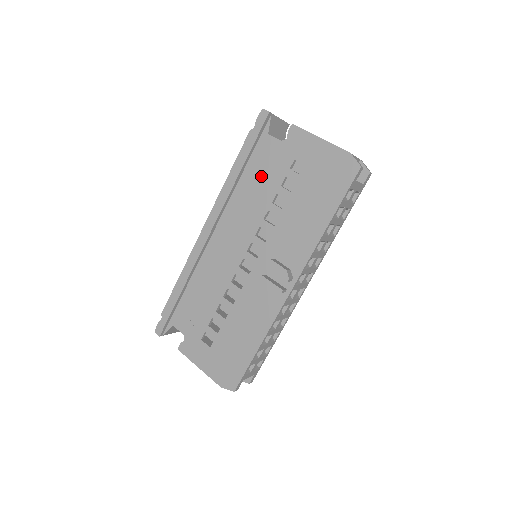
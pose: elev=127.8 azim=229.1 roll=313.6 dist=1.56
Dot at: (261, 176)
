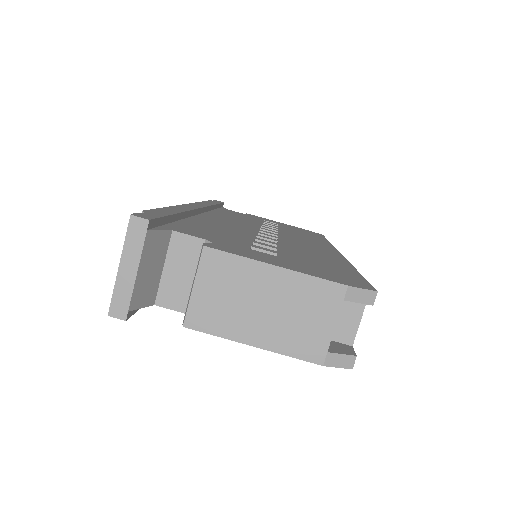
Dot at: occluded
